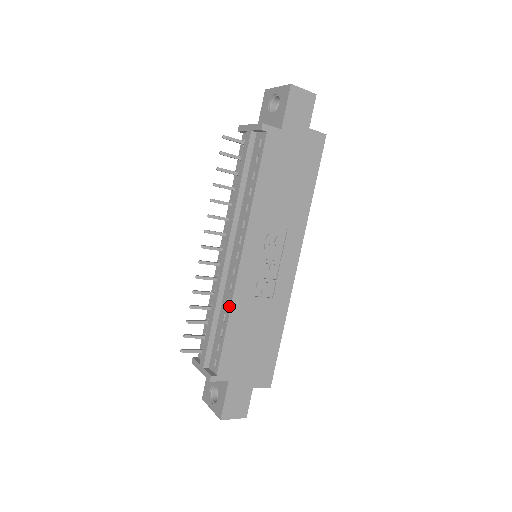
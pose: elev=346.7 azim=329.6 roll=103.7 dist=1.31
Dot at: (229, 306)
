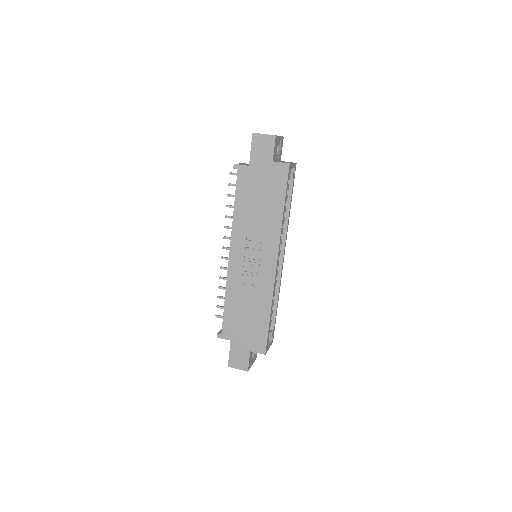
Dot at: (226, 289)
